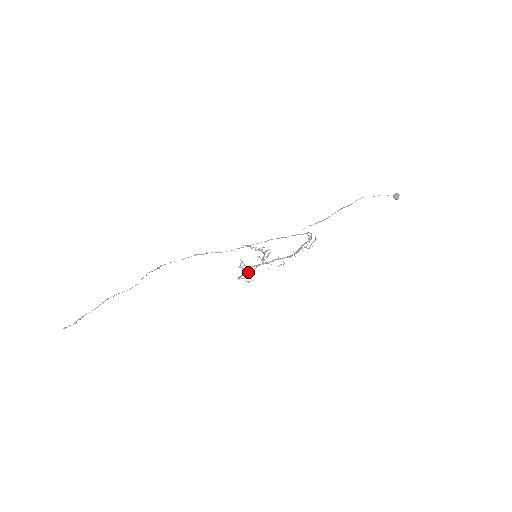
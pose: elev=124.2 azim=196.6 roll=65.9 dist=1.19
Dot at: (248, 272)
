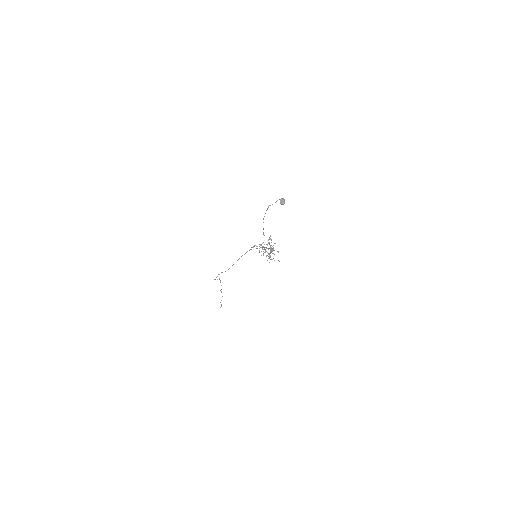
Dot at: occluded
